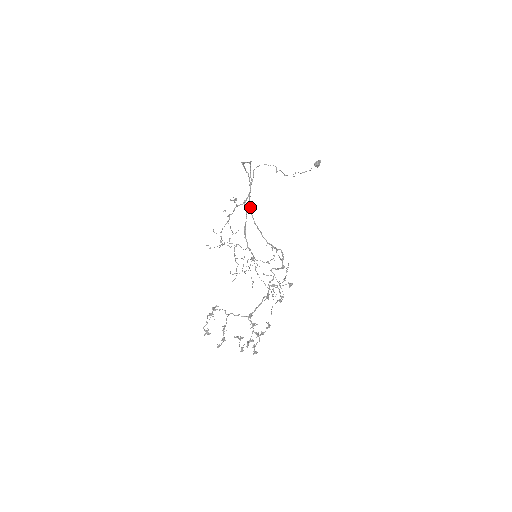
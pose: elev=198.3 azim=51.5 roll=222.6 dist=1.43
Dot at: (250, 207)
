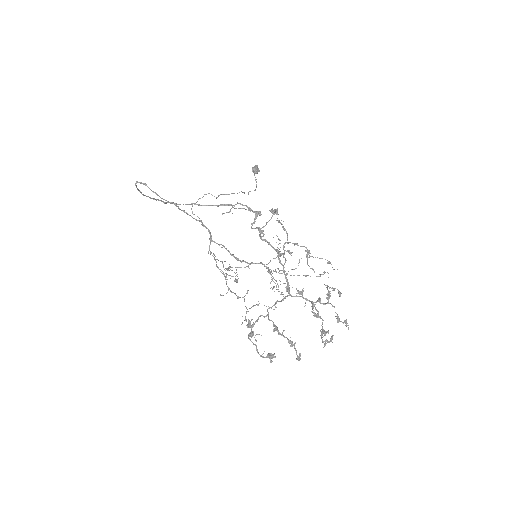
Dot at: occluded
